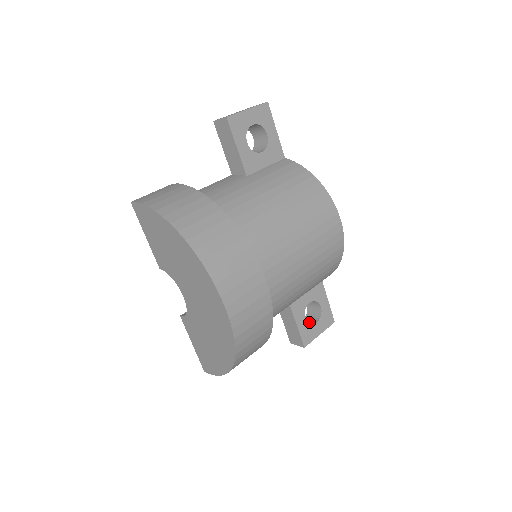
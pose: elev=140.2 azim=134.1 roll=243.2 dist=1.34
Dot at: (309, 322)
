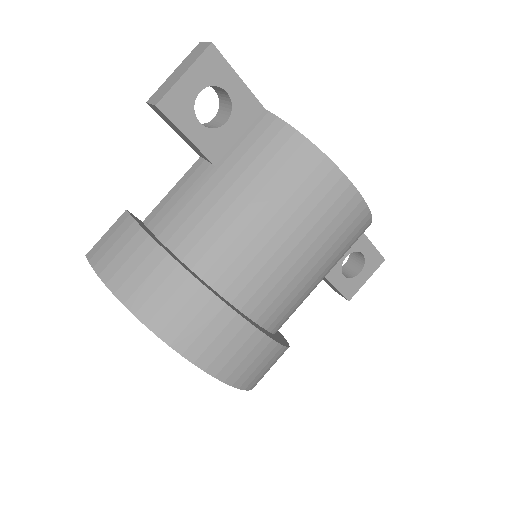
Dot at: (352, 269)
